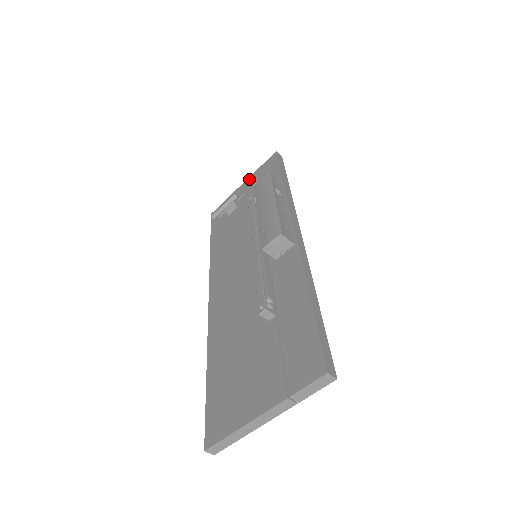
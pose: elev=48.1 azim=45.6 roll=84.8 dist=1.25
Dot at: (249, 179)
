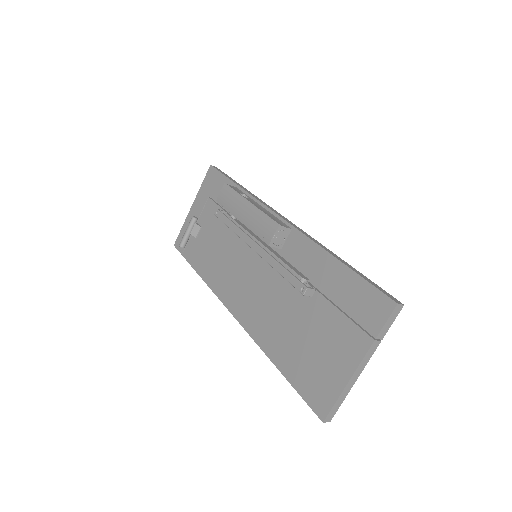
Dot at: (197, 199)
